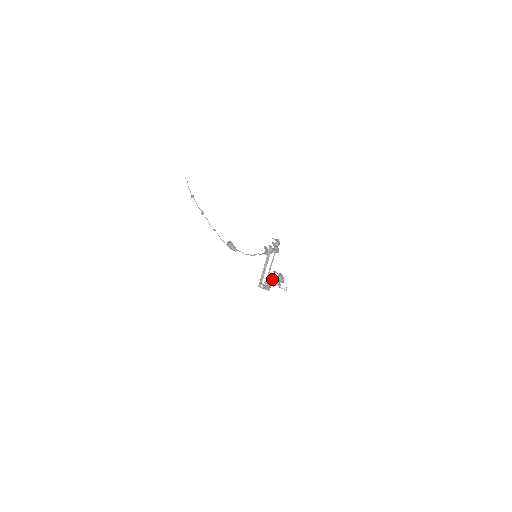
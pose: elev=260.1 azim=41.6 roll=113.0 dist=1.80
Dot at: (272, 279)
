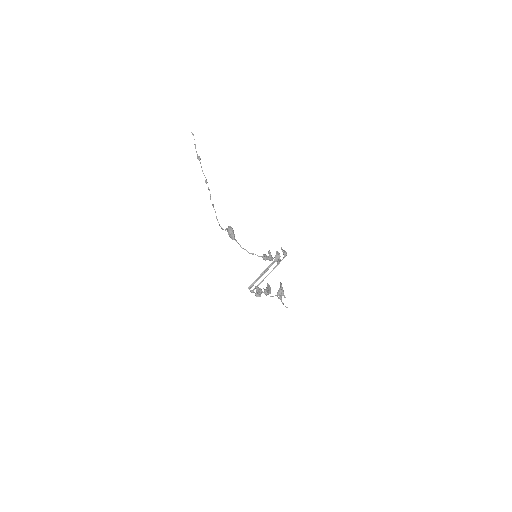
Dot at: (269, 288)
